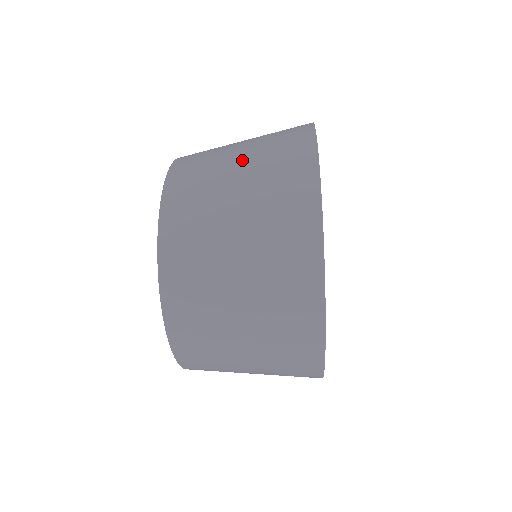
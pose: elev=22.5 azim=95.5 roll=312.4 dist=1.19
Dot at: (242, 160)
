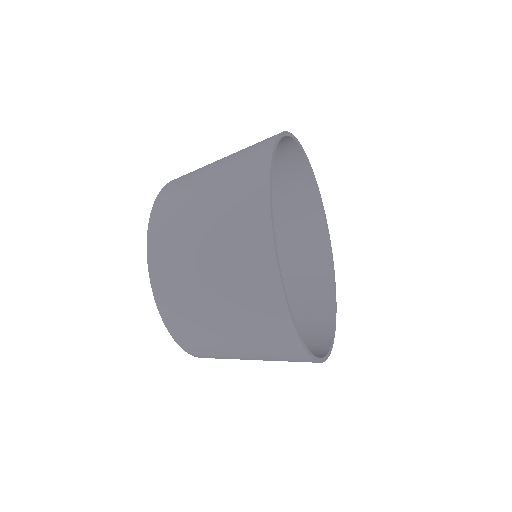
Dot at: (216, 166)
